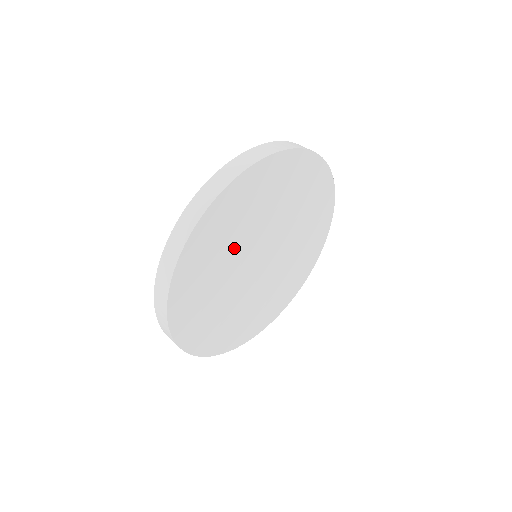
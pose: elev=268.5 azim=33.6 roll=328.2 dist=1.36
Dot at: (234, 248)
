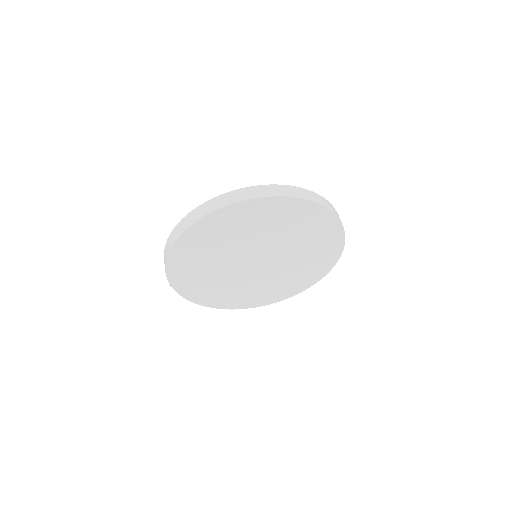
Dot at: (251, 236)
